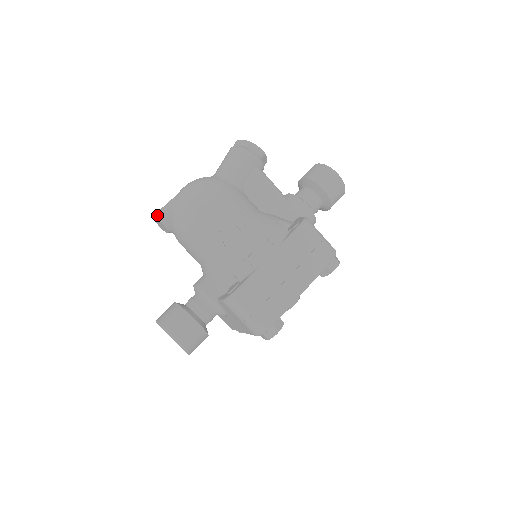
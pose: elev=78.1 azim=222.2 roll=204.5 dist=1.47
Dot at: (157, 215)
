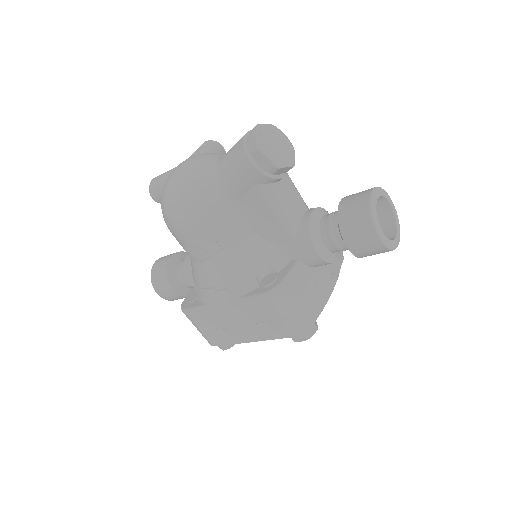
Dot at: (149, 186)
